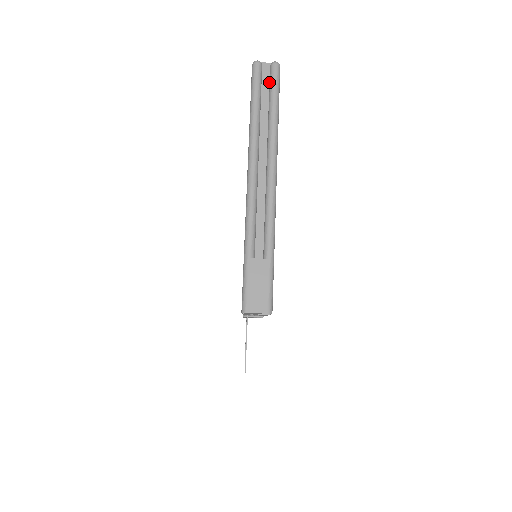
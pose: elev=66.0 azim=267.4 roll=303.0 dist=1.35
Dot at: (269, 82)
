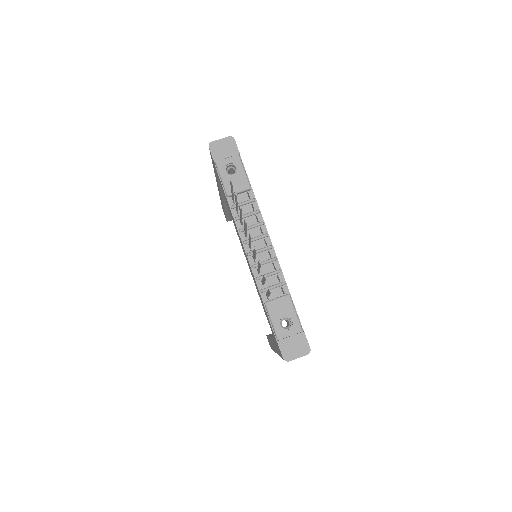
Dot at: occluded
